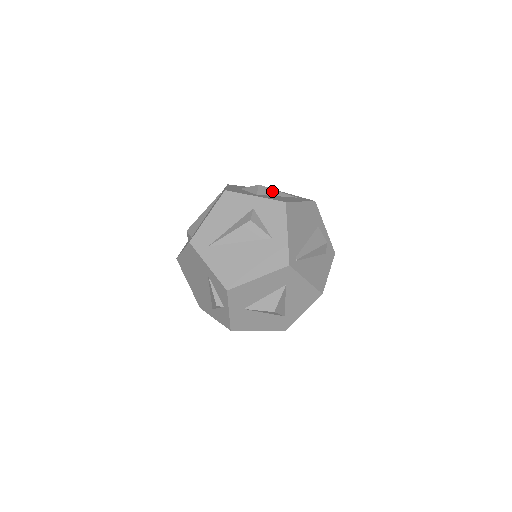
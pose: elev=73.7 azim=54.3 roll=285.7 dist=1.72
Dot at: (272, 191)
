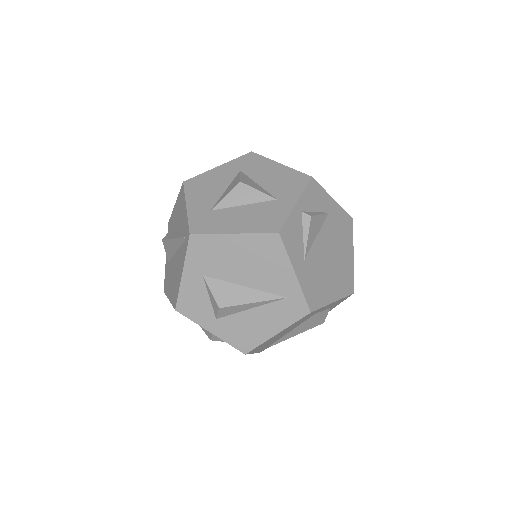
Dot at: (241, 307)
